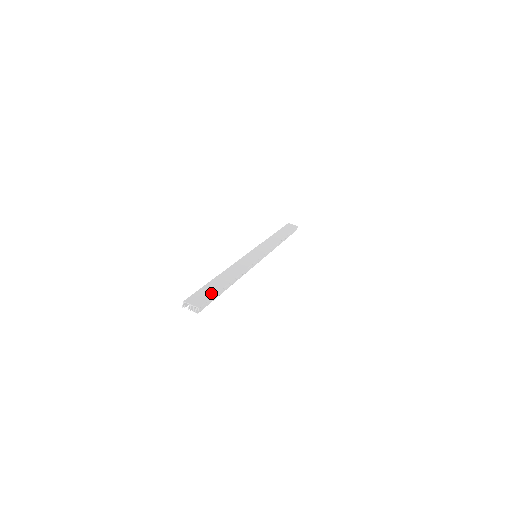
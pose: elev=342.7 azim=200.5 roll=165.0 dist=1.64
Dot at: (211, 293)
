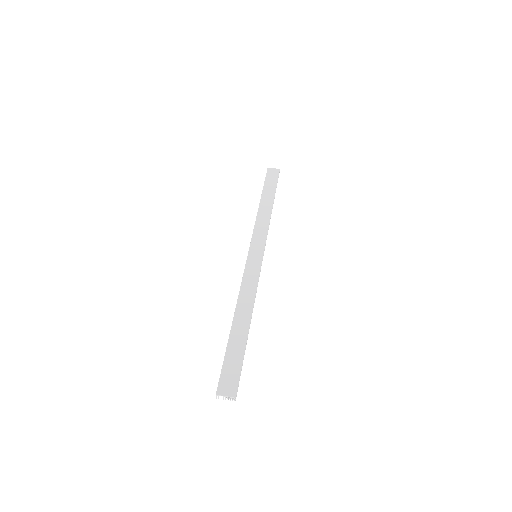
Dot at: (237, 362)
